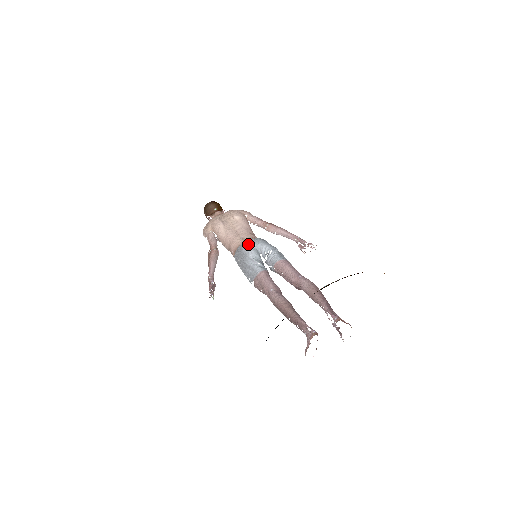
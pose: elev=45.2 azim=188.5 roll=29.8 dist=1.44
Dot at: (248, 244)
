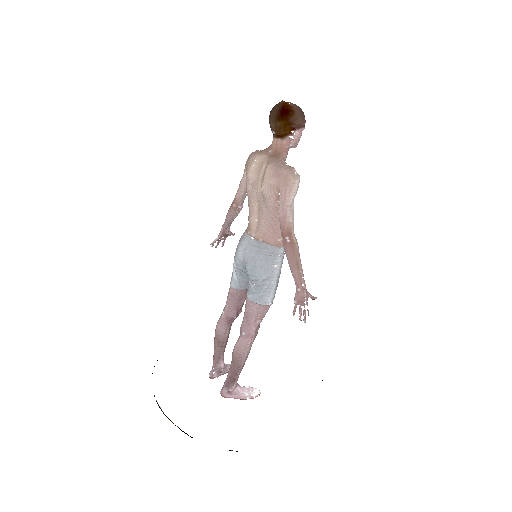
Dot at: (242, 247)
